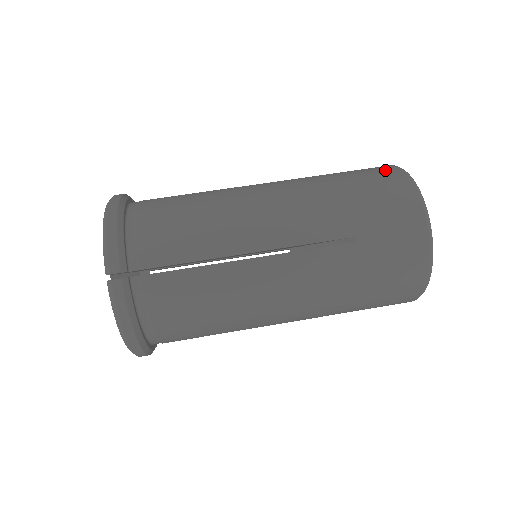
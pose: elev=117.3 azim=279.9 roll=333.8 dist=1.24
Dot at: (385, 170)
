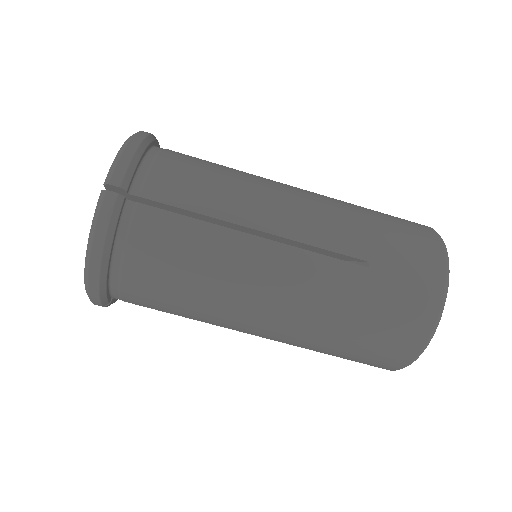
Dot at: (417, 223)
